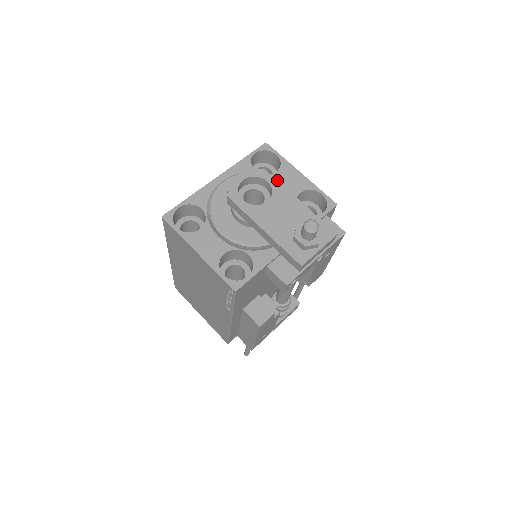
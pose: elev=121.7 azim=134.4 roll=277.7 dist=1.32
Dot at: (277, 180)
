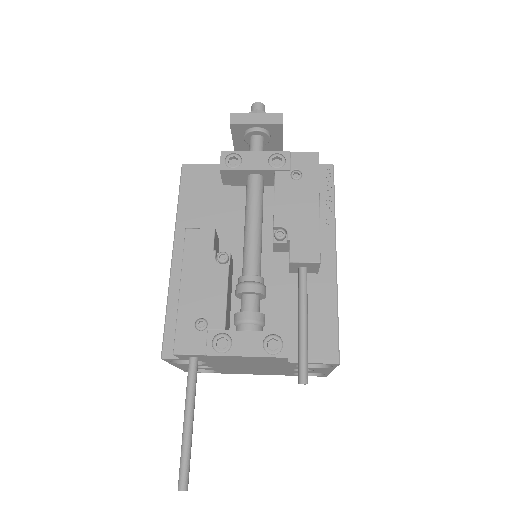
Dot at: occluded
